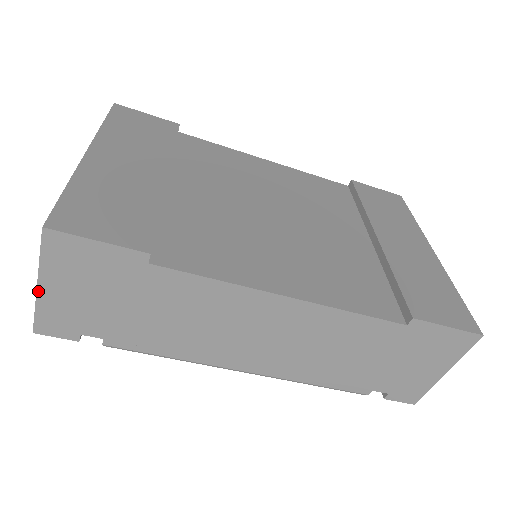
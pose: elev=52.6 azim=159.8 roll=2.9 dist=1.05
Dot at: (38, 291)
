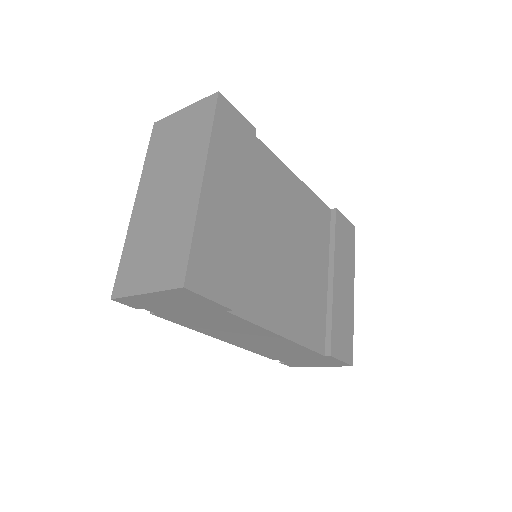
Dot at: (141, 295)
